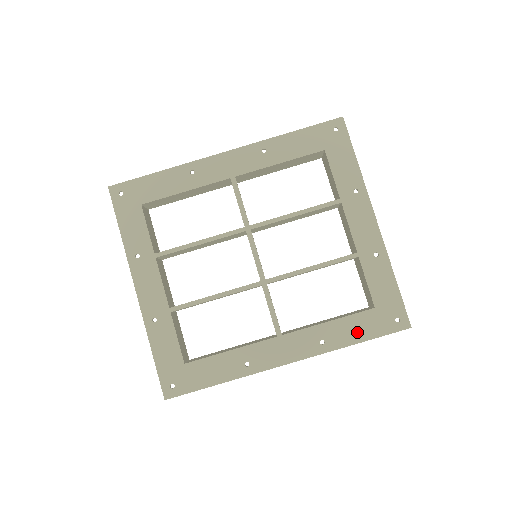
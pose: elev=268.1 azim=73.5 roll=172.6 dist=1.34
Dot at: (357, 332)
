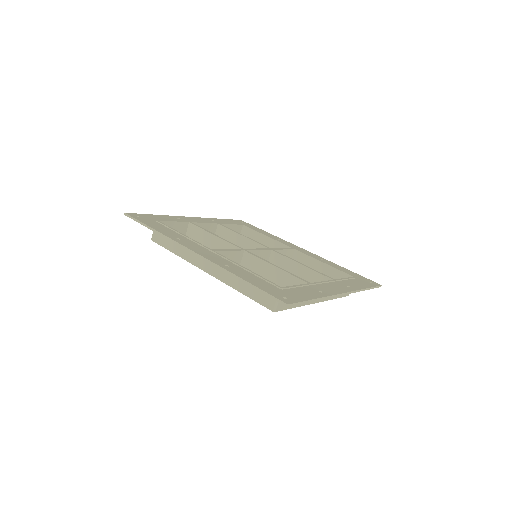
Dot at: (252, 280)
